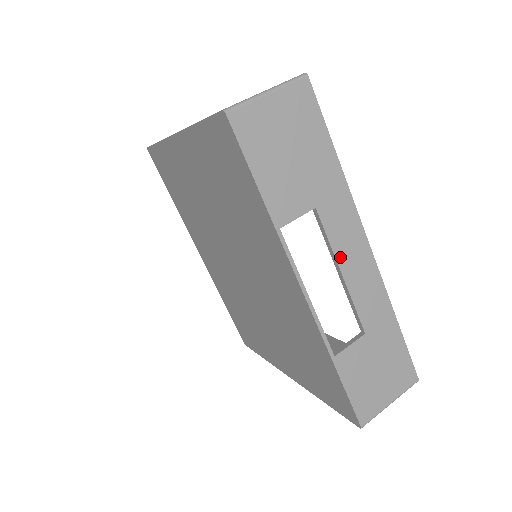
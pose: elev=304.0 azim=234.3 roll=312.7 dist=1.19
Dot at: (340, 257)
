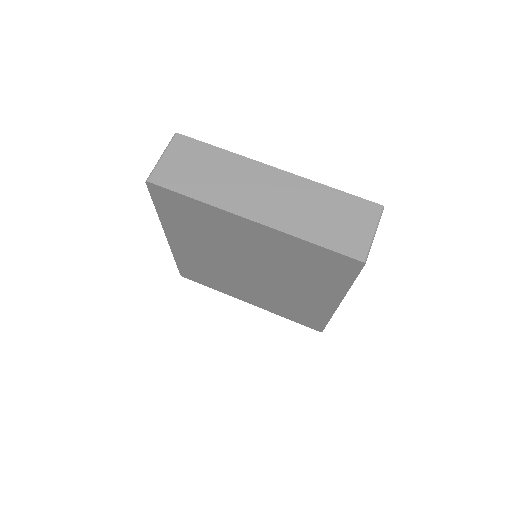
Dot at: occluded
